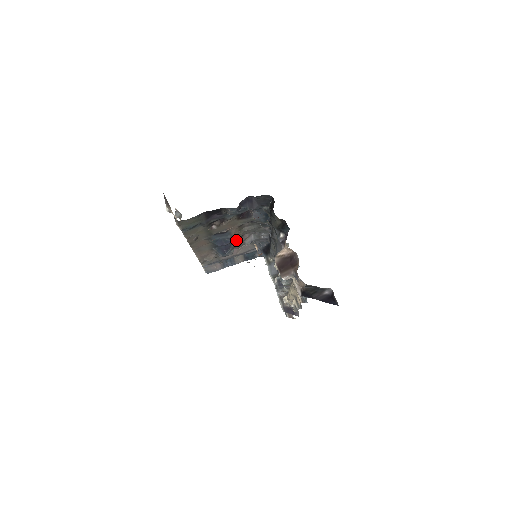
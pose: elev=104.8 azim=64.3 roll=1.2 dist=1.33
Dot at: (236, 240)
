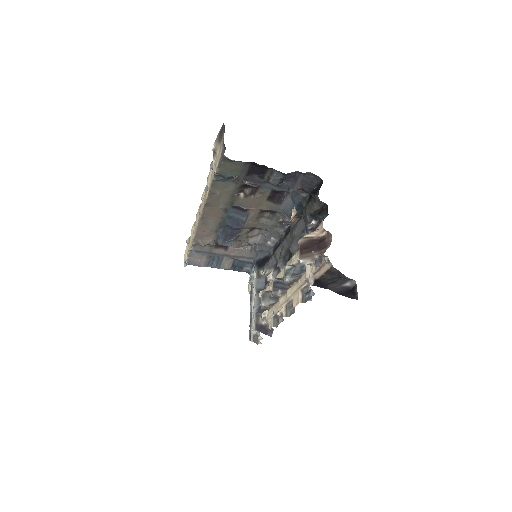
Dot at: (245, 230)
